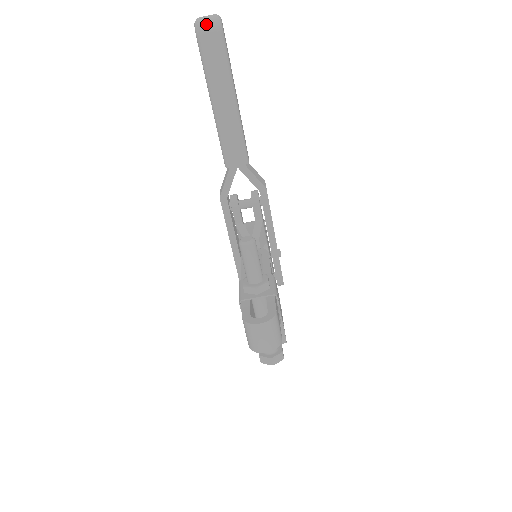
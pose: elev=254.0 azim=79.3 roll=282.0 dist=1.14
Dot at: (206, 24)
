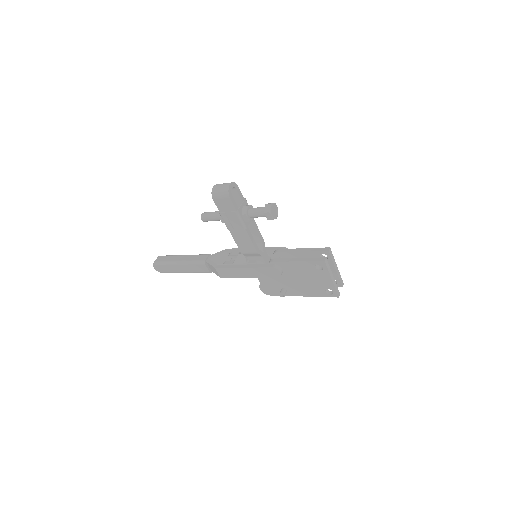
Dot at: (155, 260)
